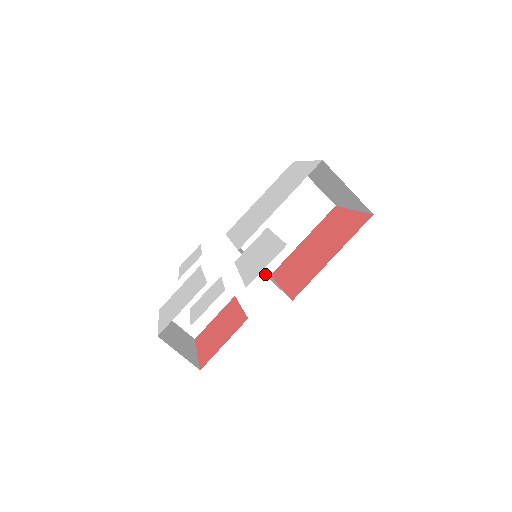
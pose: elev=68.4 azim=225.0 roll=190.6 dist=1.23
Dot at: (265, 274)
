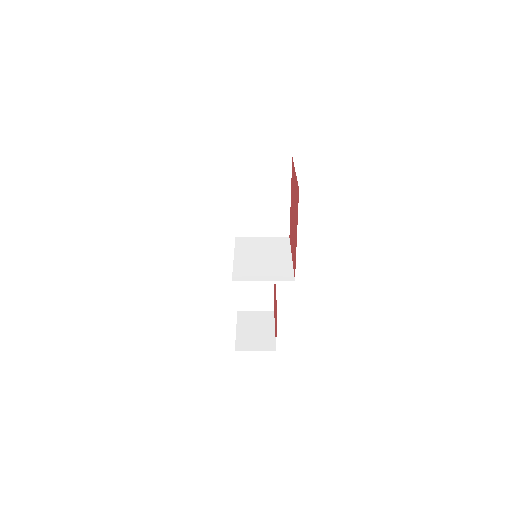
Dot at: (267, 270)
